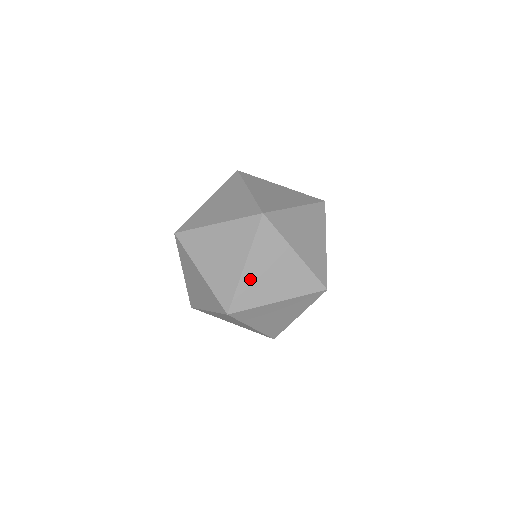
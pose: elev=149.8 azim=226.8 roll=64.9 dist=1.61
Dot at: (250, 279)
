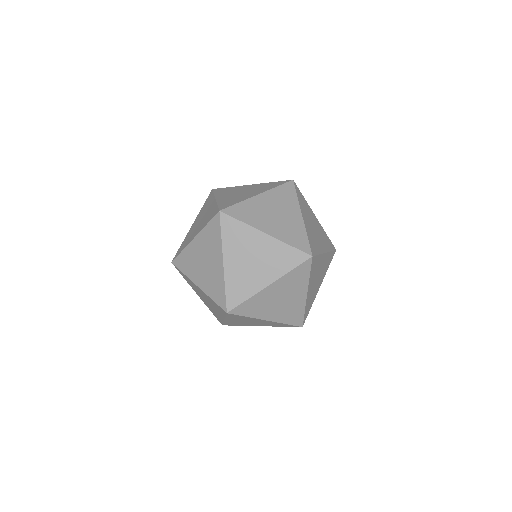
Dot at: (309, 297)
